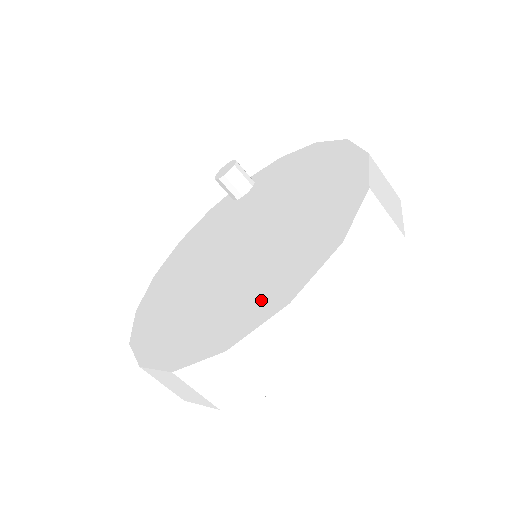
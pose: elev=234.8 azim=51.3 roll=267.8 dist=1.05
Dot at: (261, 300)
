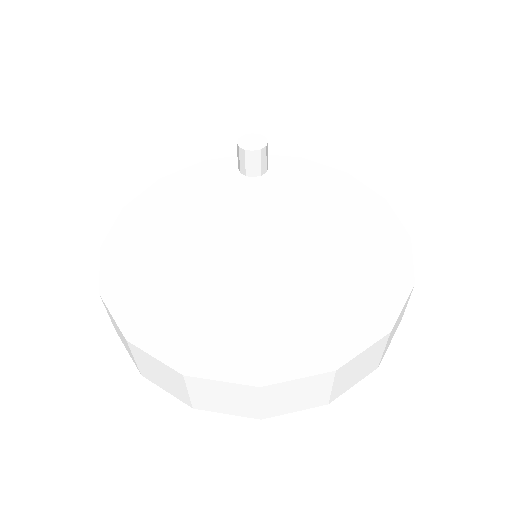
Dot at: (300, 345)
